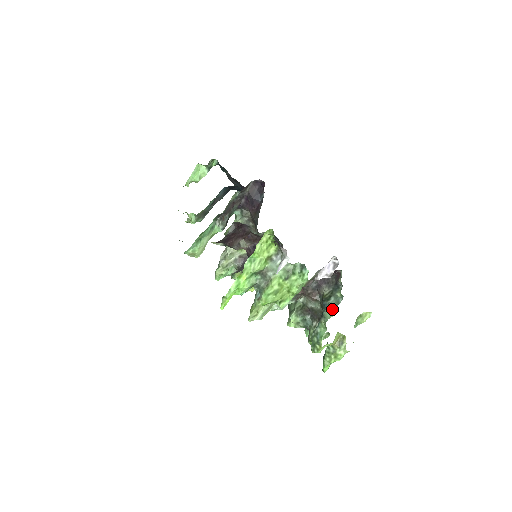
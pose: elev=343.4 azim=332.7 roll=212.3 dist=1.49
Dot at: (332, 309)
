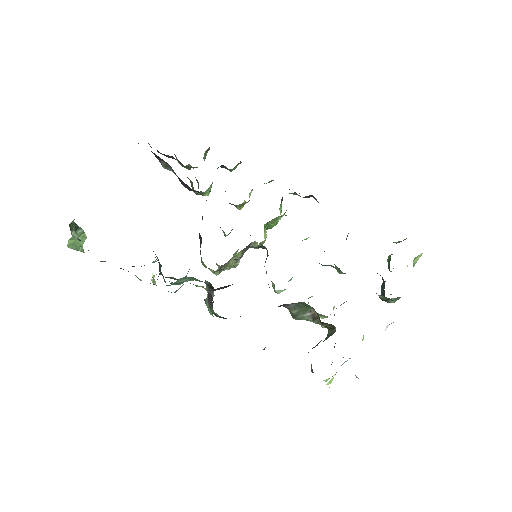
Dot at: (395, 300)
